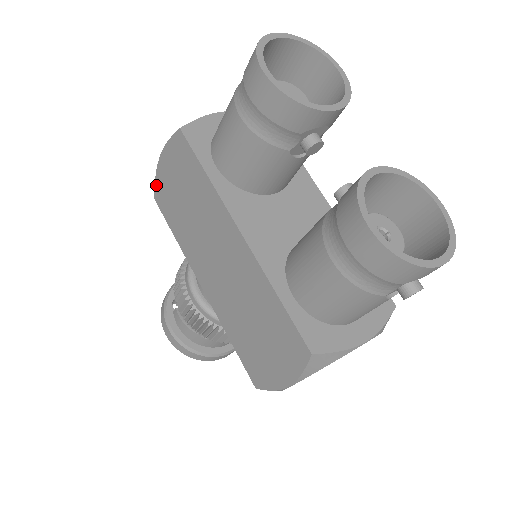
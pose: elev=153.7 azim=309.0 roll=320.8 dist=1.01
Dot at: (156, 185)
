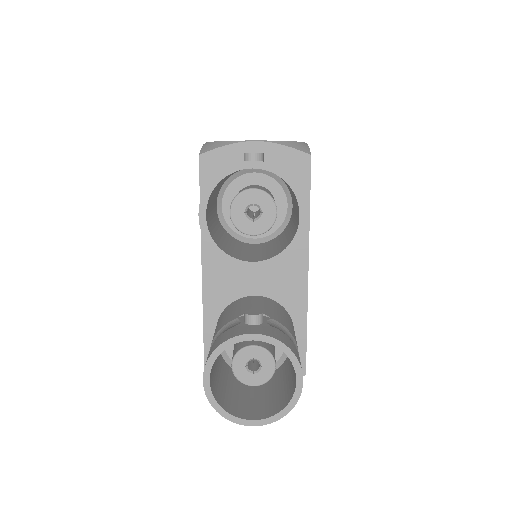
Dot at: occluded
